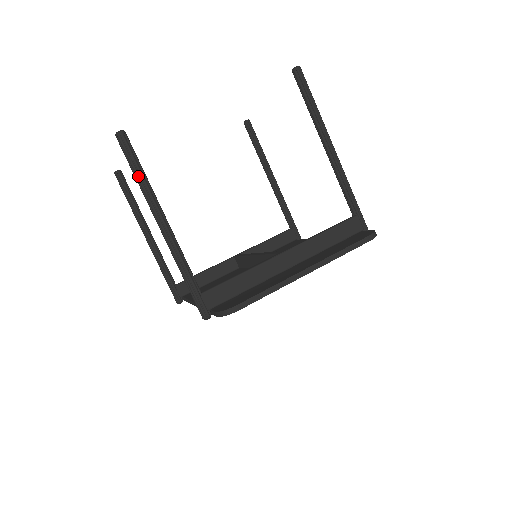
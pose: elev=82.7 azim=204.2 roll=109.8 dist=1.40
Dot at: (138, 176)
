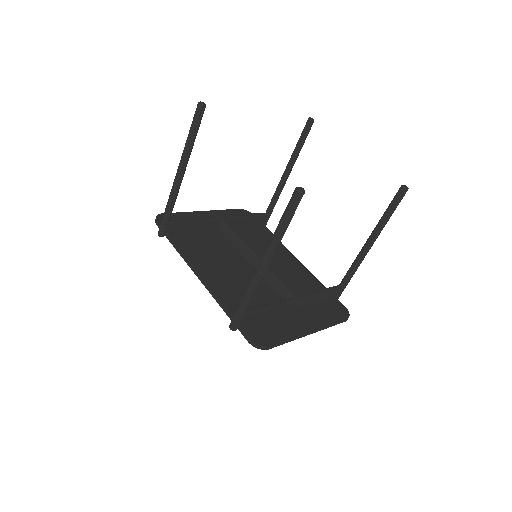
Dot at: (284, 229)
